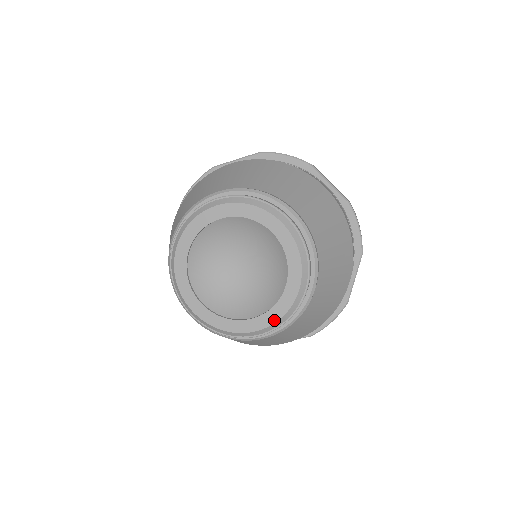
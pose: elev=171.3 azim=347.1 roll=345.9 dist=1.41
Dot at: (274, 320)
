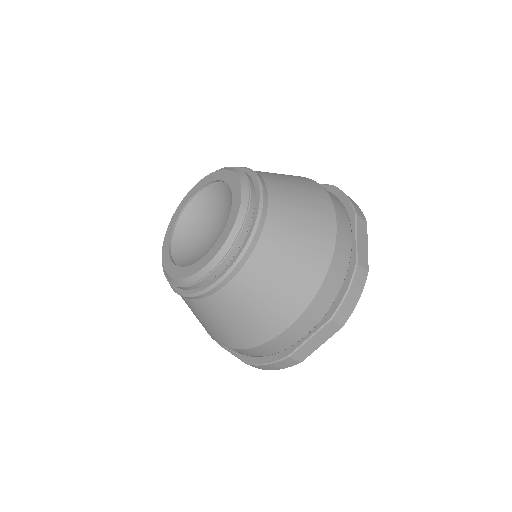
Dot at: (184, 276)
